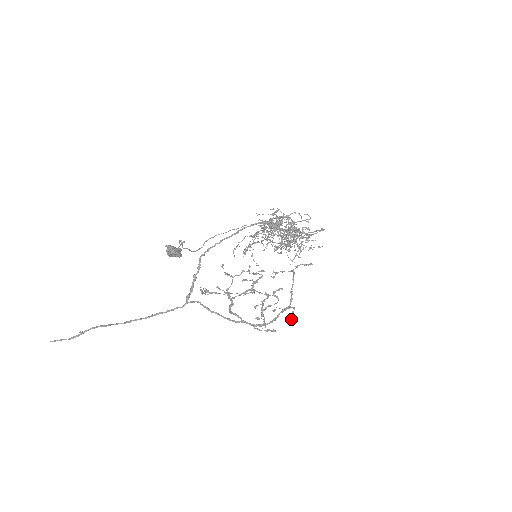
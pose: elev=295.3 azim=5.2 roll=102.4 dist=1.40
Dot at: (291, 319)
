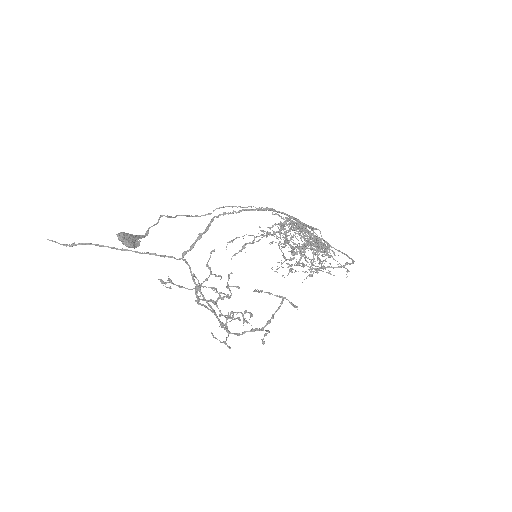
Dot at: (262, 339)
